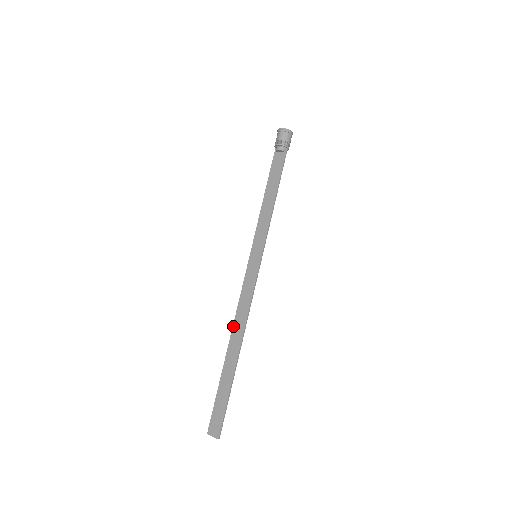
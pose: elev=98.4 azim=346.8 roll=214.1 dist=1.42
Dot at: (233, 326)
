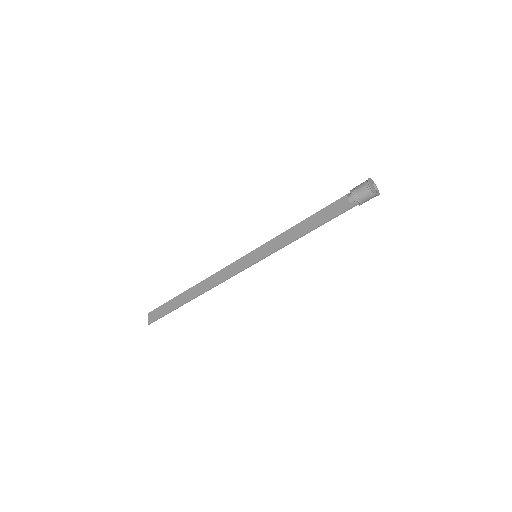
Dot at: (206, 279)
